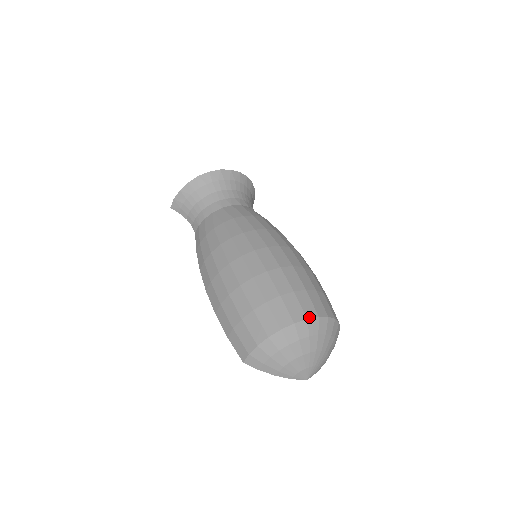
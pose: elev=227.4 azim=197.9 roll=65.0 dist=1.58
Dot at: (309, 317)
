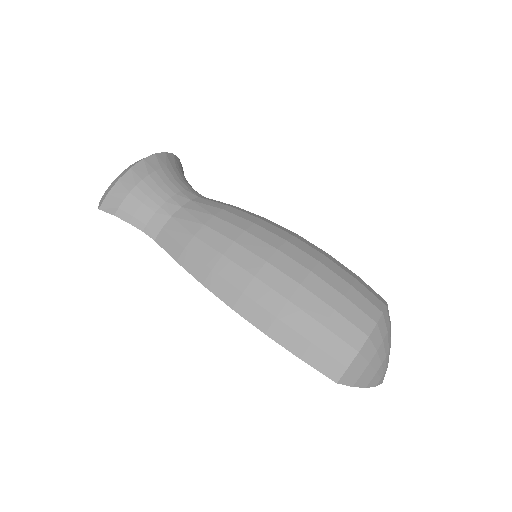
Dot at: (385, 303)
